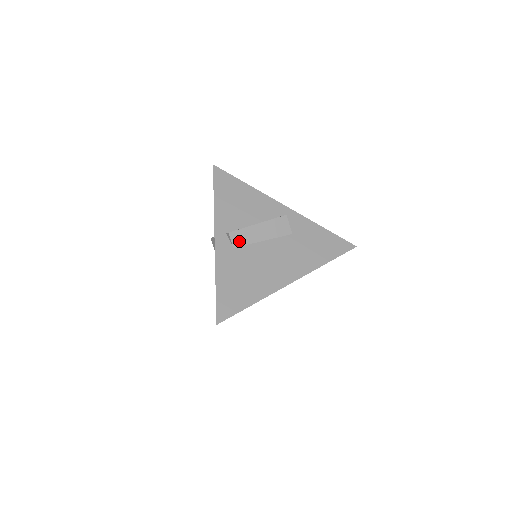
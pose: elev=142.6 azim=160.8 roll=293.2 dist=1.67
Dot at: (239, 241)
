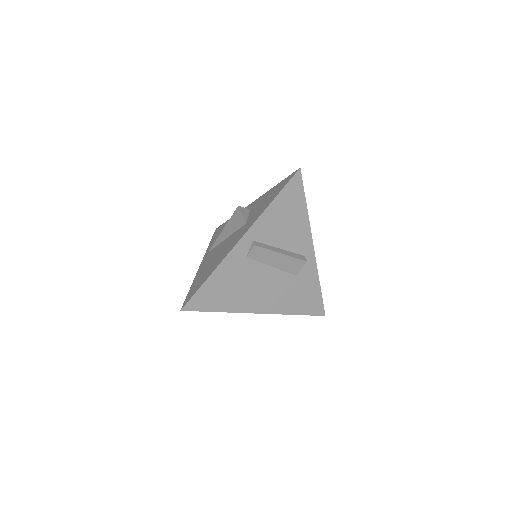
Dot at: (256, 255)
